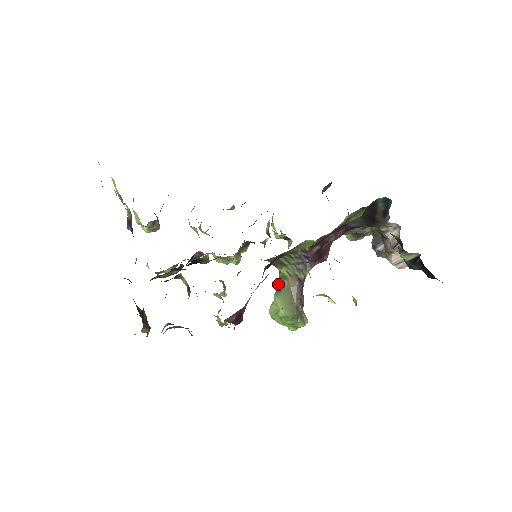
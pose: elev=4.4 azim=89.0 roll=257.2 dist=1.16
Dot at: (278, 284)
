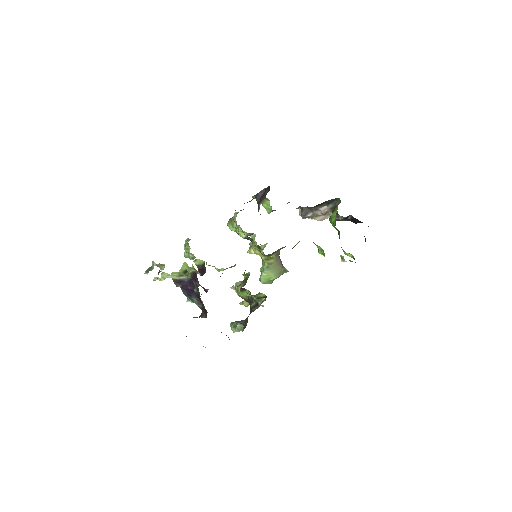
Dot at: (265, 264)
